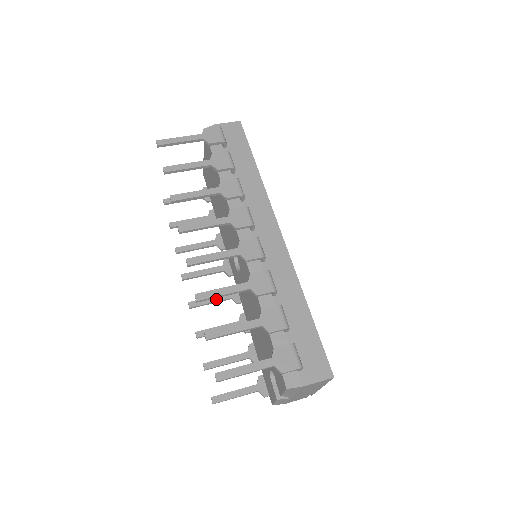
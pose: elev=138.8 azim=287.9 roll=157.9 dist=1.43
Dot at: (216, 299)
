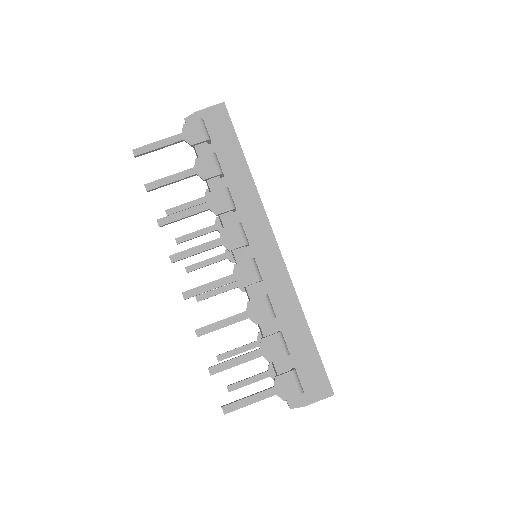
Dot at: (222, 290)
